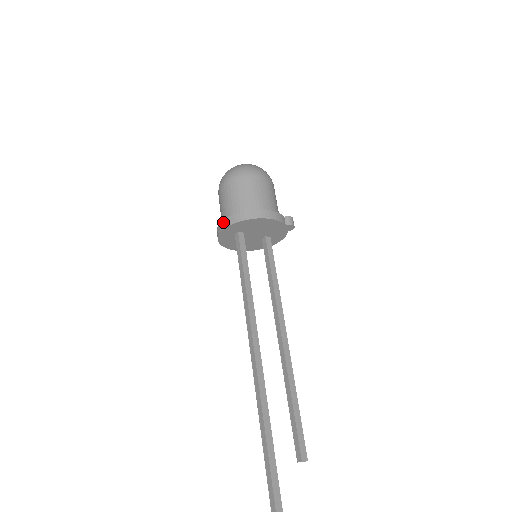
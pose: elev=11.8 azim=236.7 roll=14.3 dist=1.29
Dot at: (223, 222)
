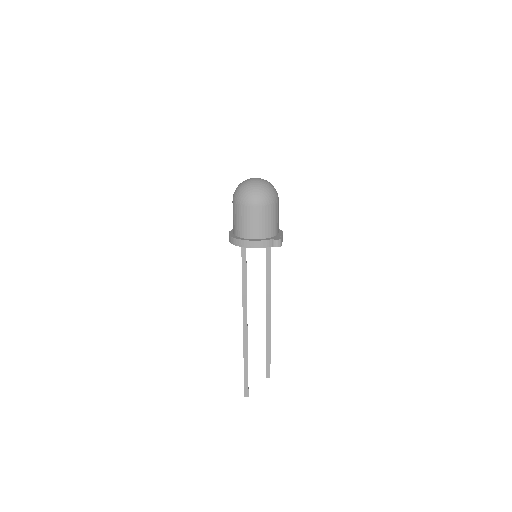
Dot at: occluded
